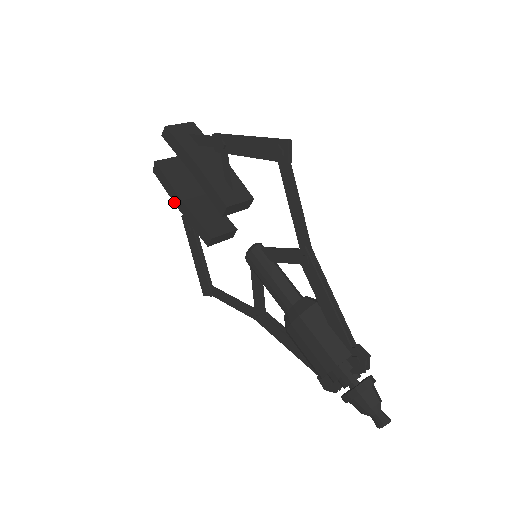
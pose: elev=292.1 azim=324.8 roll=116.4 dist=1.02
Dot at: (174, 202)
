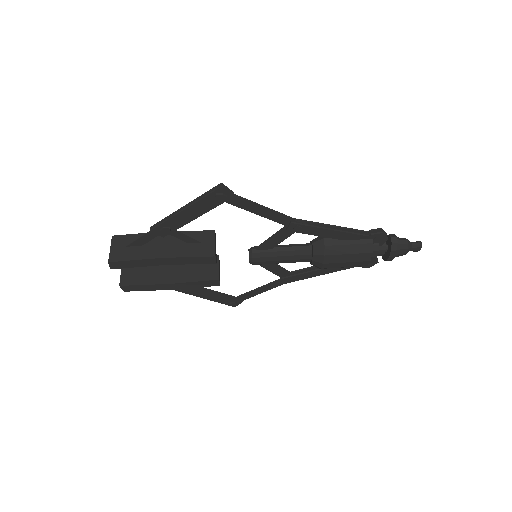
Dot at: occluded
